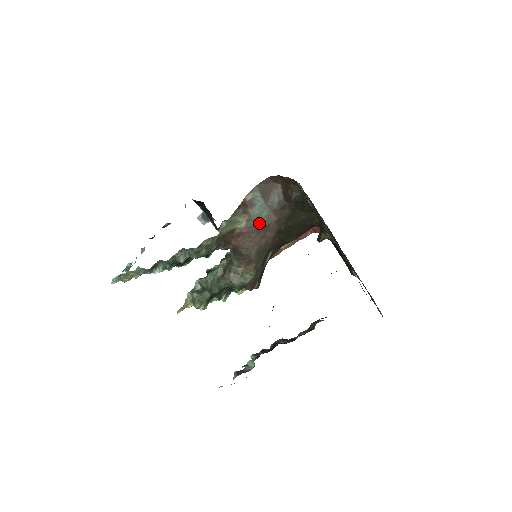
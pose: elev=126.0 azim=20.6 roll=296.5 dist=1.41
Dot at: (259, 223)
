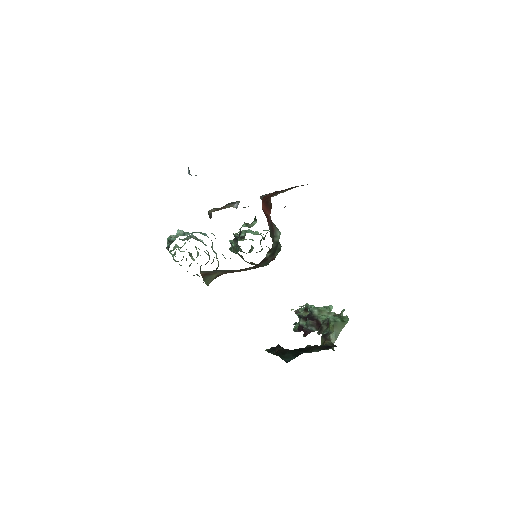
Dot at: (232, 270)
